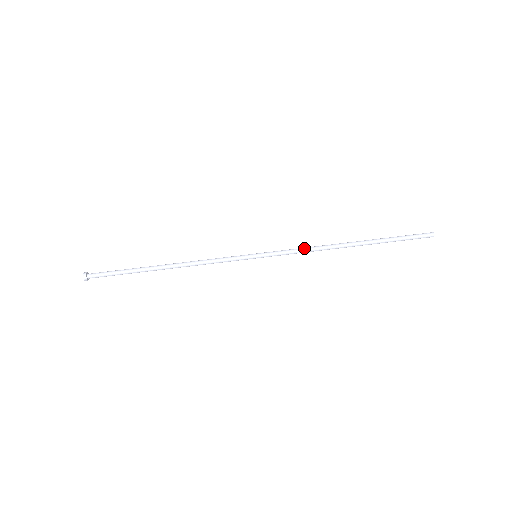
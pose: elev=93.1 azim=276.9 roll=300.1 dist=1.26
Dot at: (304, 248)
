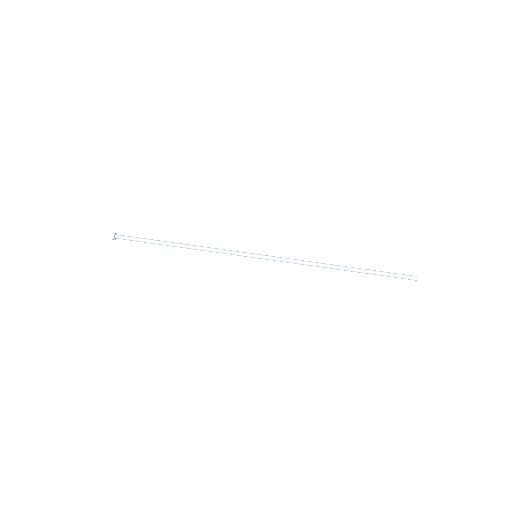
Dot at: occluded
